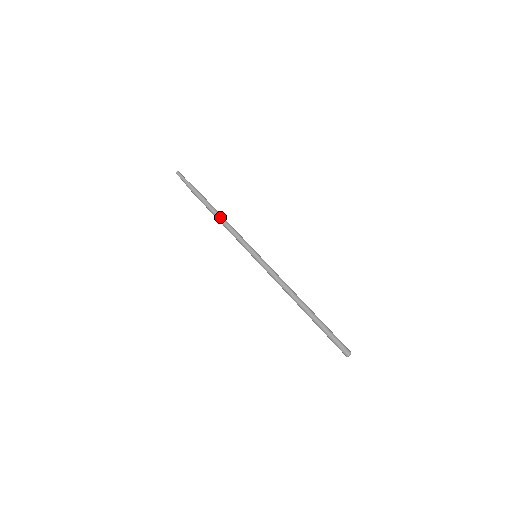
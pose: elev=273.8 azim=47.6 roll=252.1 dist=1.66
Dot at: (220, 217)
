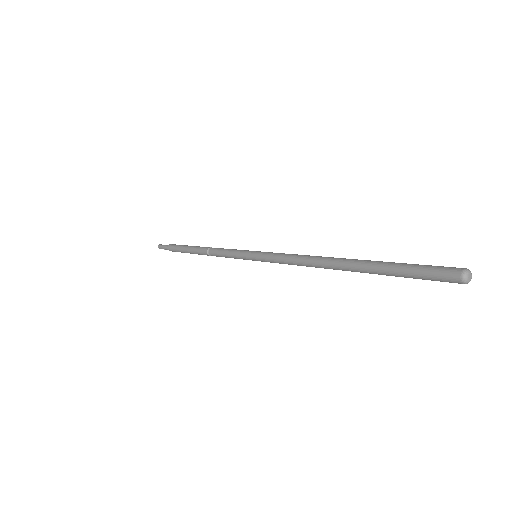
Dot at: (203, 252)
